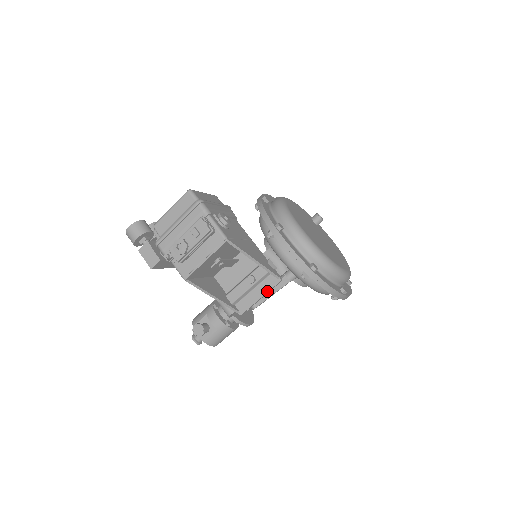
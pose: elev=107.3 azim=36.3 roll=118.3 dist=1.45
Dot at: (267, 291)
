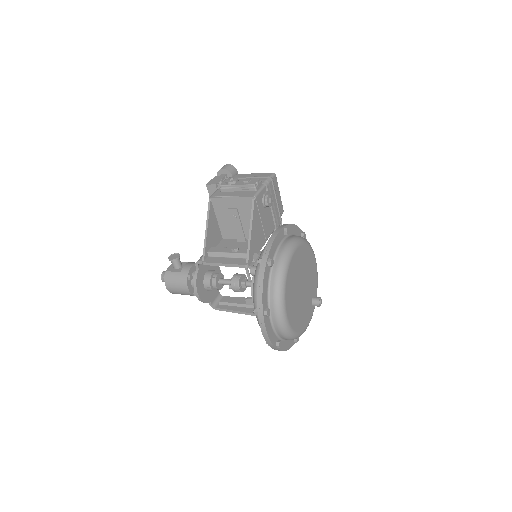
Dot at: (232, 263)
